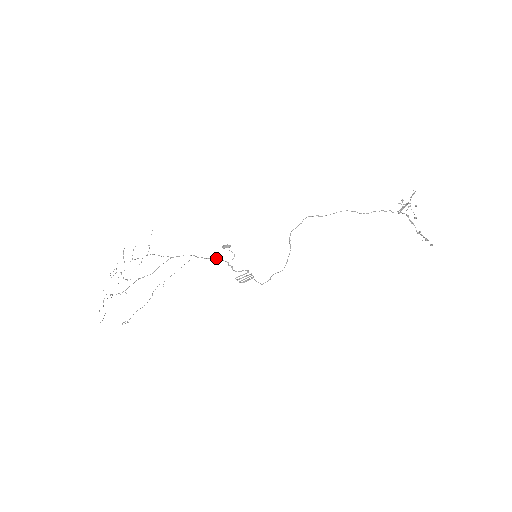
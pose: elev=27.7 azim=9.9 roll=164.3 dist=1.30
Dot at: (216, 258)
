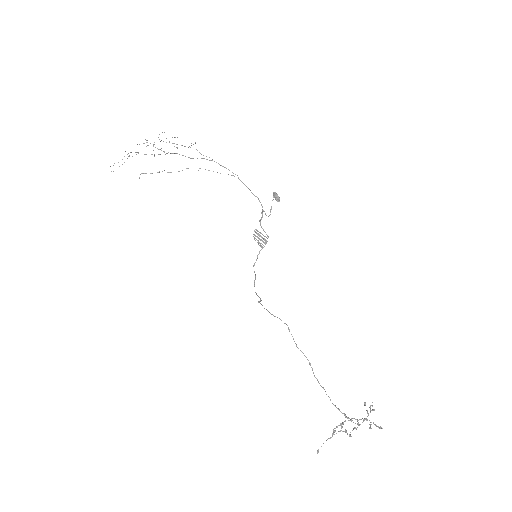
Dot at: (257, 197)
